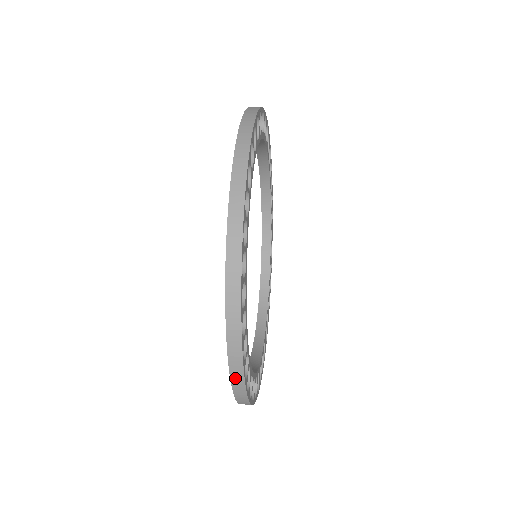
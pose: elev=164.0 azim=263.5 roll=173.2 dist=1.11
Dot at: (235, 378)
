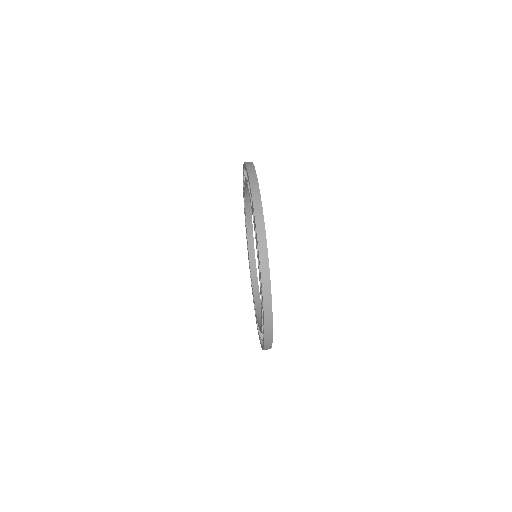
Dot at: (266, 303)
